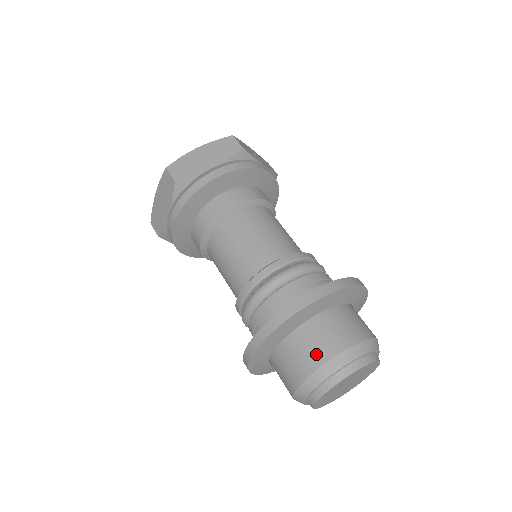
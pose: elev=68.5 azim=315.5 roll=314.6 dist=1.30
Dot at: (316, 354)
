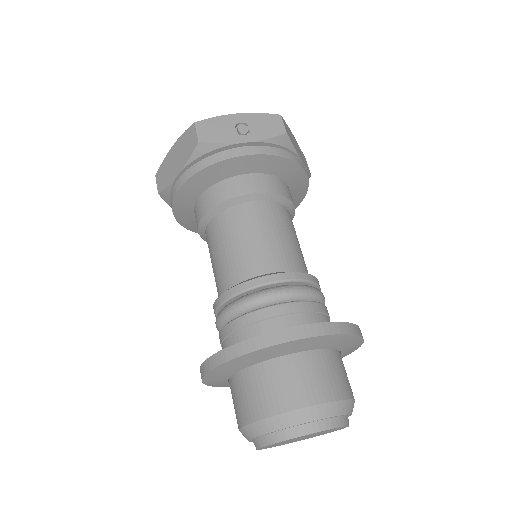
Dot at: (237, 413)
